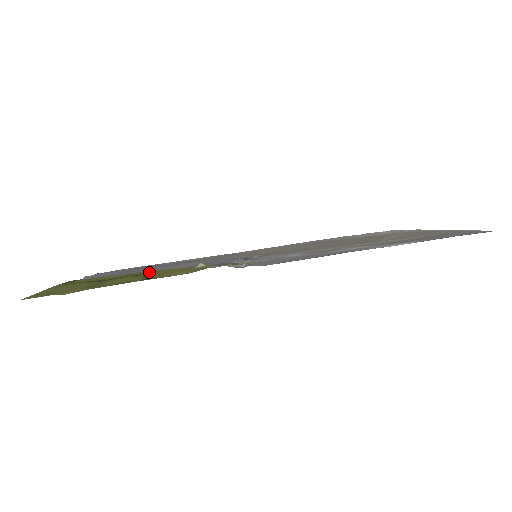
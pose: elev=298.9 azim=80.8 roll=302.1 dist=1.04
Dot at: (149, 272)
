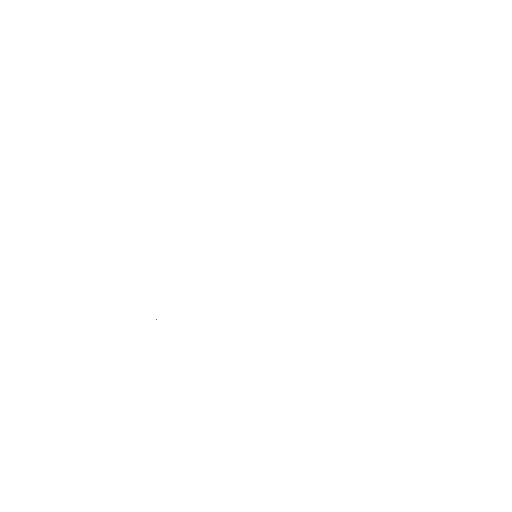
Dot at: occluded
